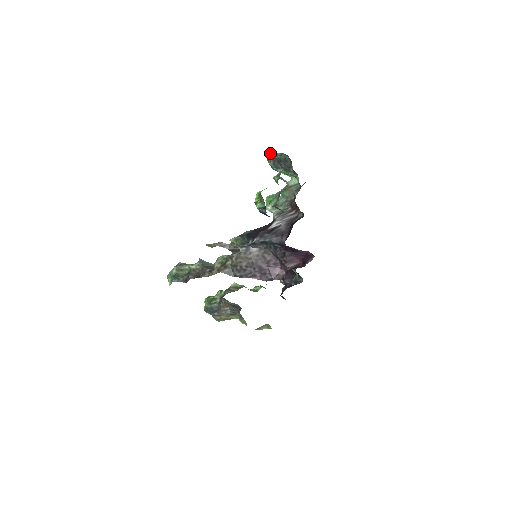
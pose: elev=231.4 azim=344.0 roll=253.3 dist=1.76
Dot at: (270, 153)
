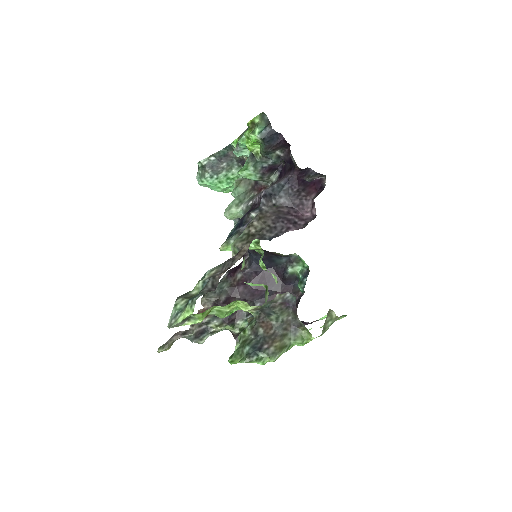
Dot at: (205, 159)
